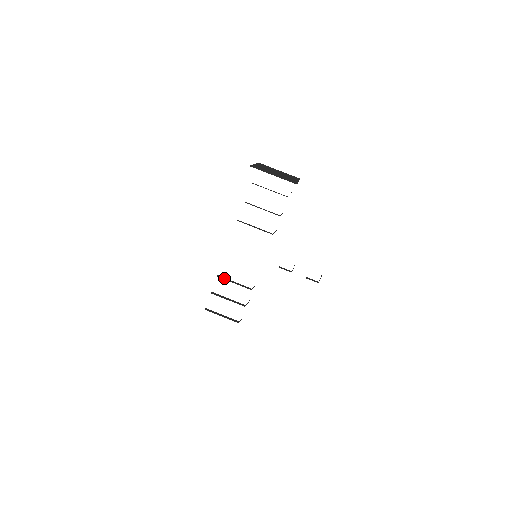
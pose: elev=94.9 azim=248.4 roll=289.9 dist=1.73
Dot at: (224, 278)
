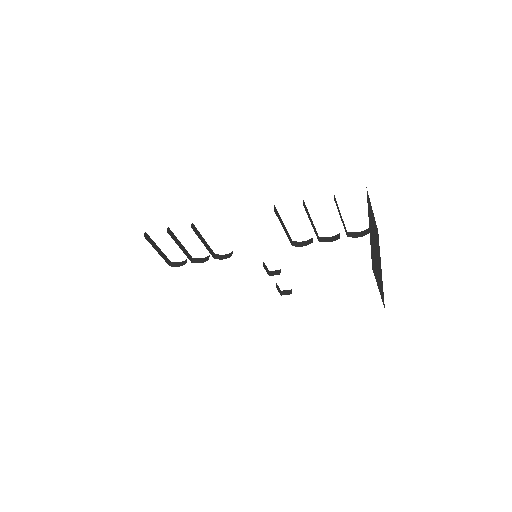
Dot at: (197, 230)
